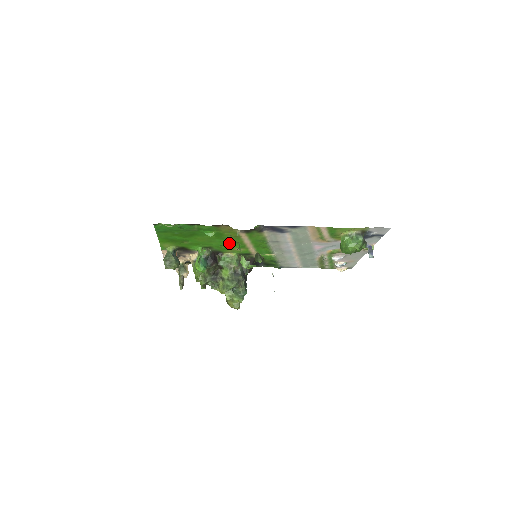
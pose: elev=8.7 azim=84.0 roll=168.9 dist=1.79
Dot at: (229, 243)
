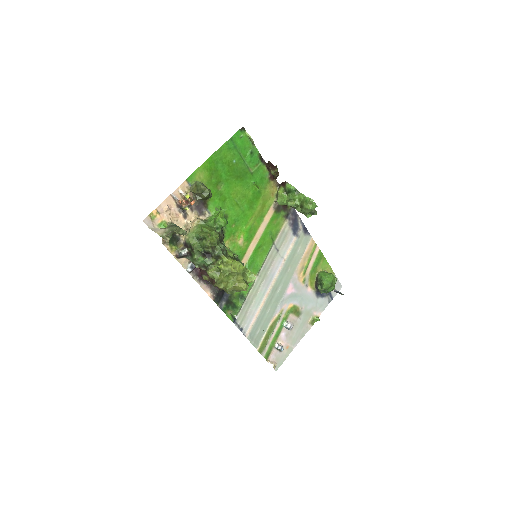
Dot at: (245, 222)
